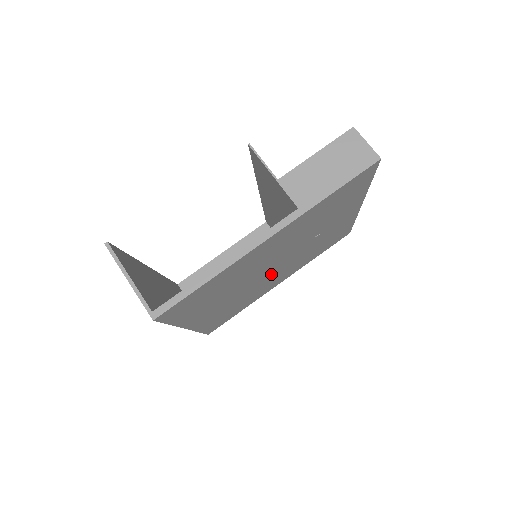
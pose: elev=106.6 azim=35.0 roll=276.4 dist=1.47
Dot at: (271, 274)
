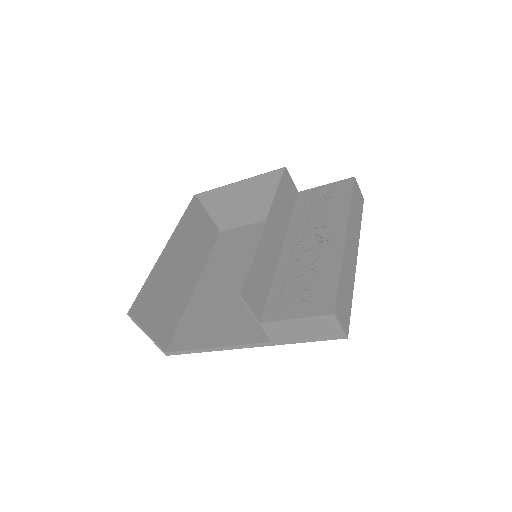
Dot at: occluded
